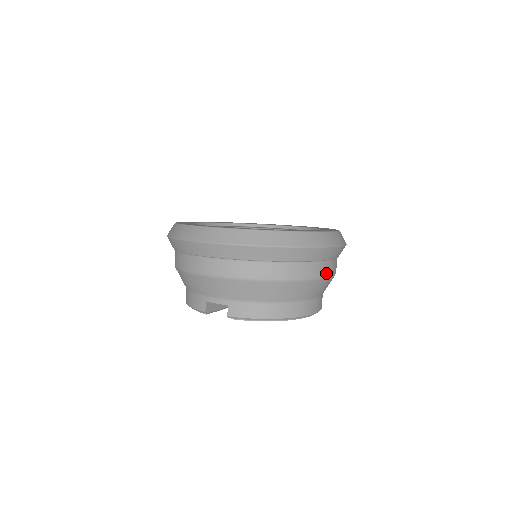
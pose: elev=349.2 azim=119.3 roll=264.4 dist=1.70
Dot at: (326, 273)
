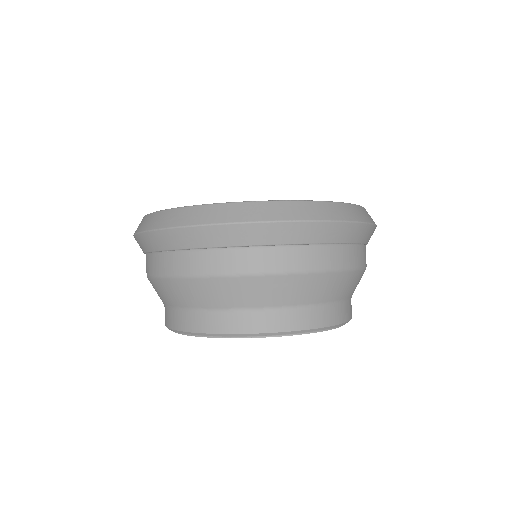
Dot at: (242, 267)
